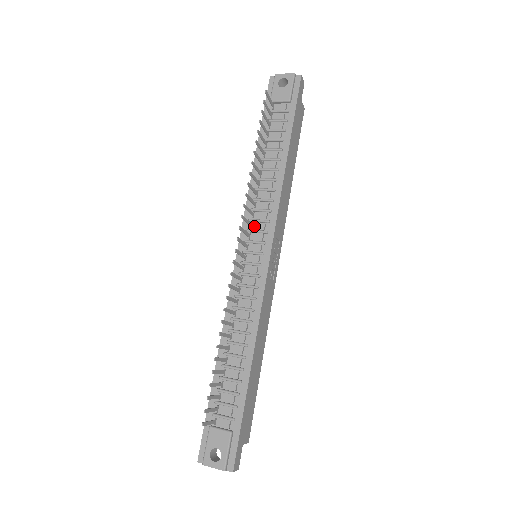
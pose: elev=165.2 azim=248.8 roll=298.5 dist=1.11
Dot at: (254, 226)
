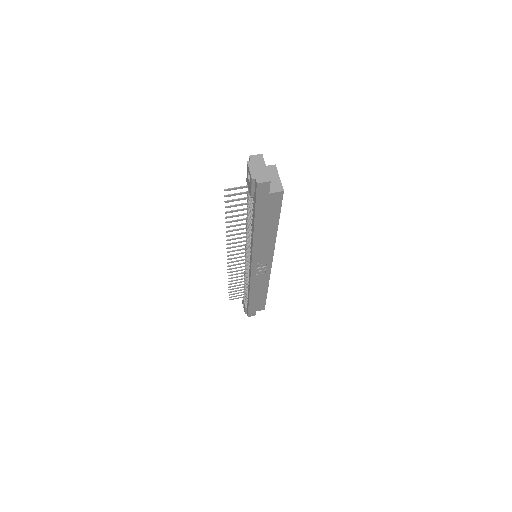
Dot at: occluded
